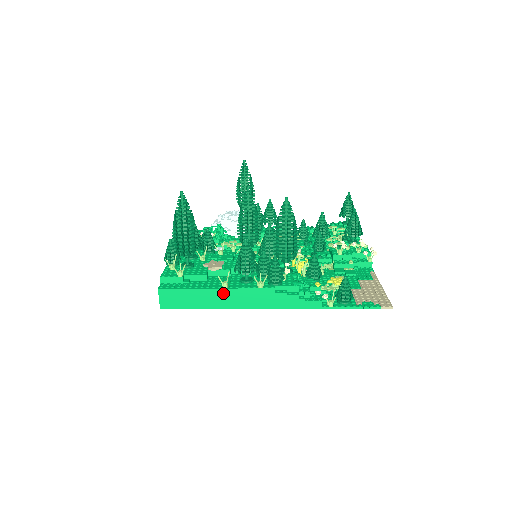
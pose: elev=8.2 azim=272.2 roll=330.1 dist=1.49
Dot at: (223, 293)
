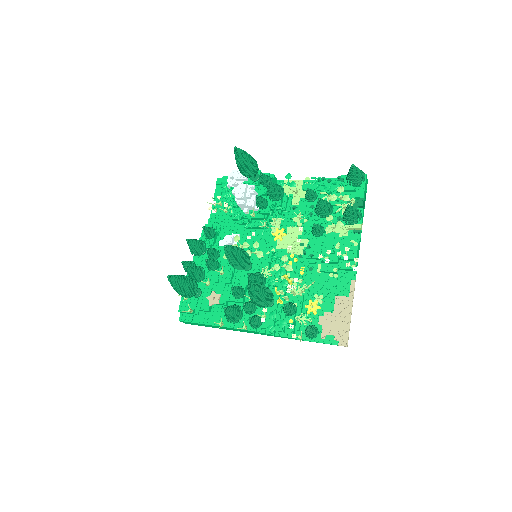
Dot at: (221, 327)
